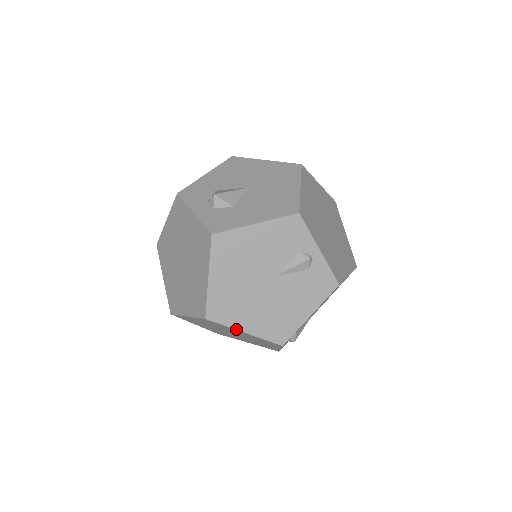
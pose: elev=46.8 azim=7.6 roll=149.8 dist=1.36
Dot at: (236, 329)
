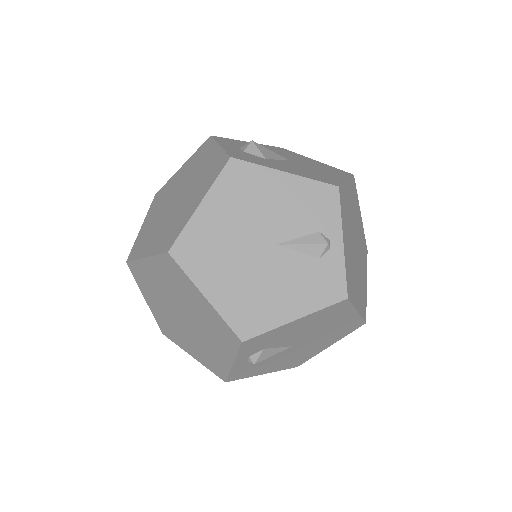
Dot at: (197, 286)
